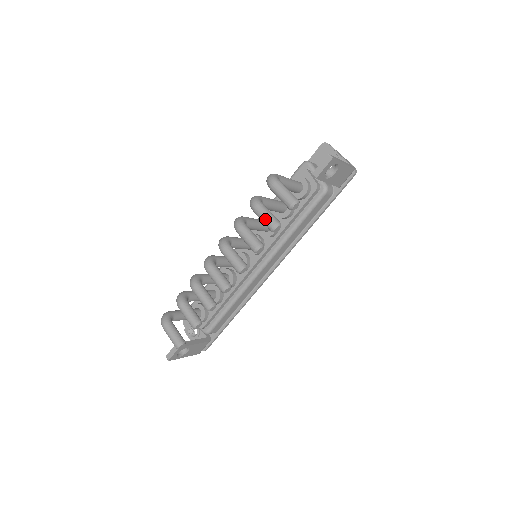
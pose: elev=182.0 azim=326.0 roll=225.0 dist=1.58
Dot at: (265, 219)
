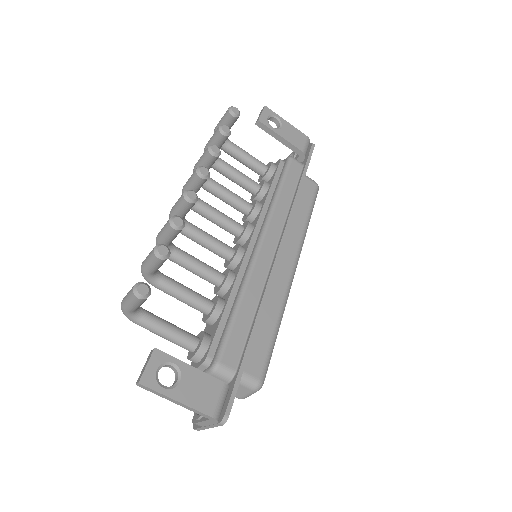
Dot at: (213, 135)
